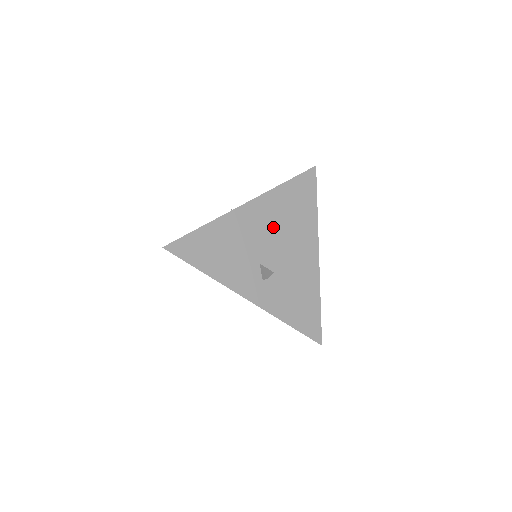
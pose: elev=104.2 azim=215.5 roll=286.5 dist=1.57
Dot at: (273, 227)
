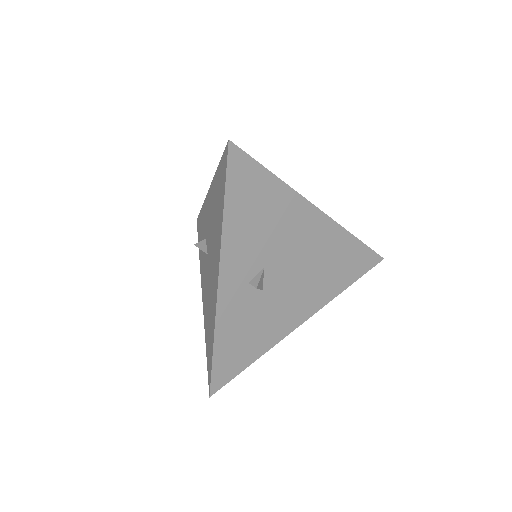
Dot at: (308, 256)
